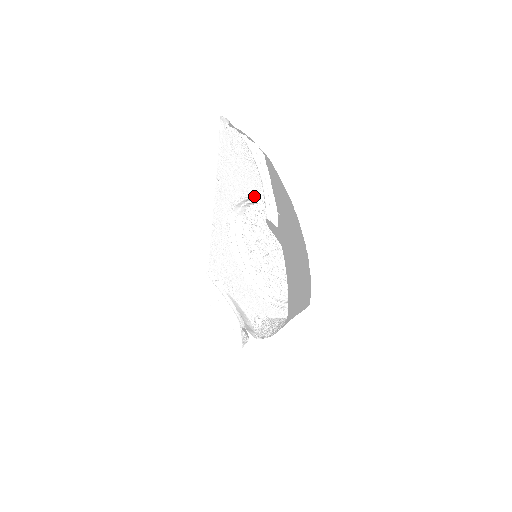
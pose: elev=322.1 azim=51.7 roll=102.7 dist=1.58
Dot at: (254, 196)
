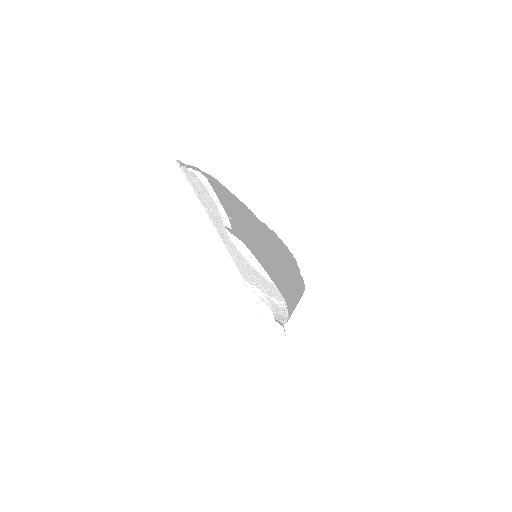
Dot at: occluded
